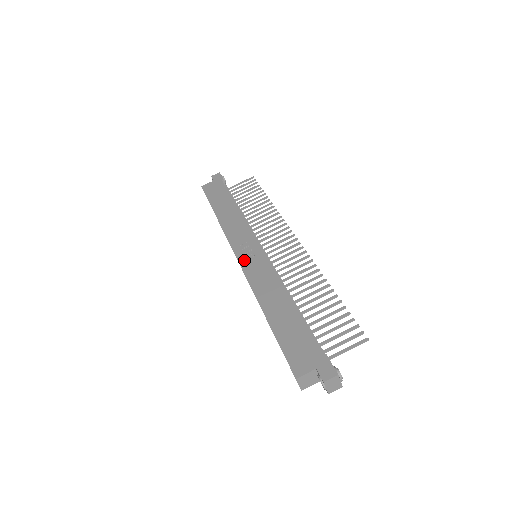
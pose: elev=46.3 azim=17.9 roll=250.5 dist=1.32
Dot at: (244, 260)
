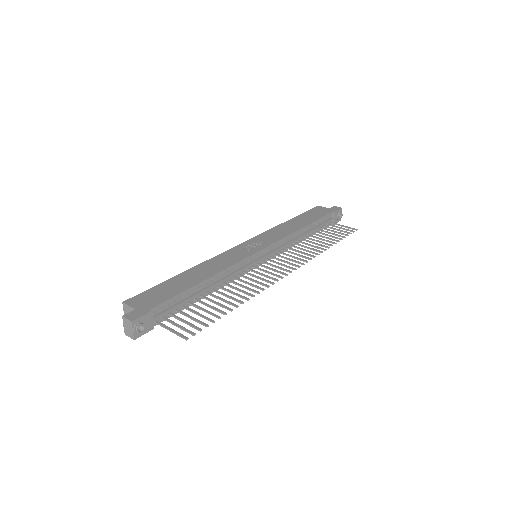
Dot at: (241, 247)
